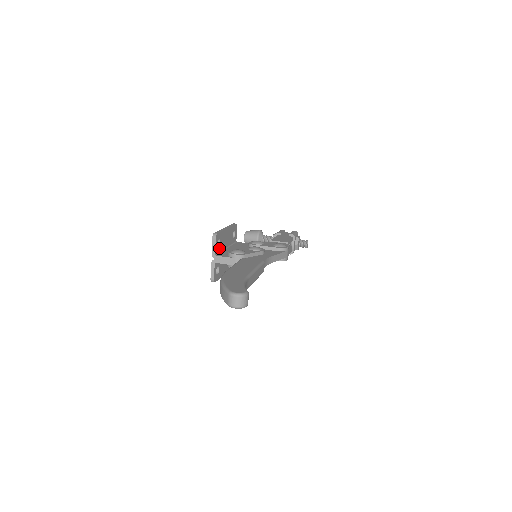
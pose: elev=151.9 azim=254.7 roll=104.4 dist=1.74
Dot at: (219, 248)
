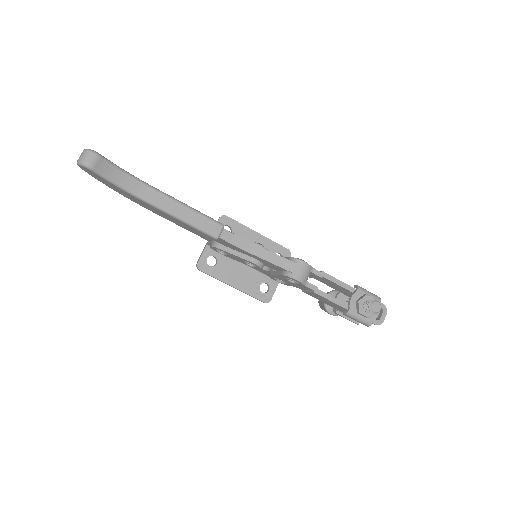
Dot at: occluded
